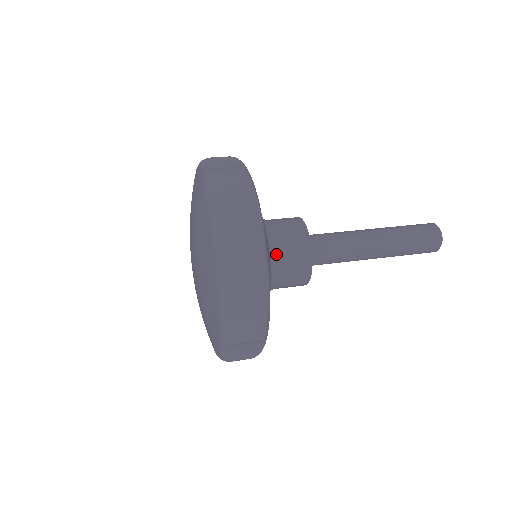
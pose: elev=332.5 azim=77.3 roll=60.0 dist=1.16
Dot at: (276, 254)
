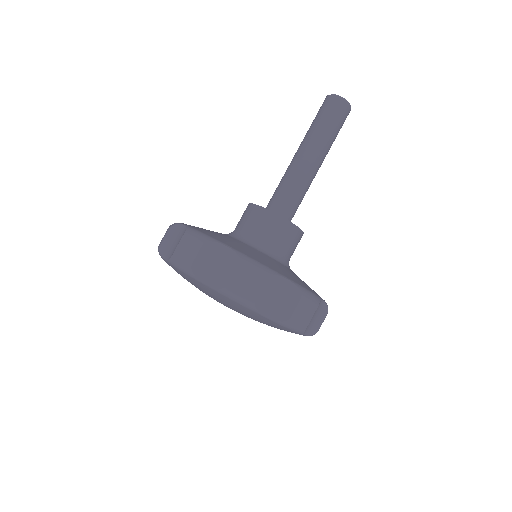
Dot at: (265, 246)
